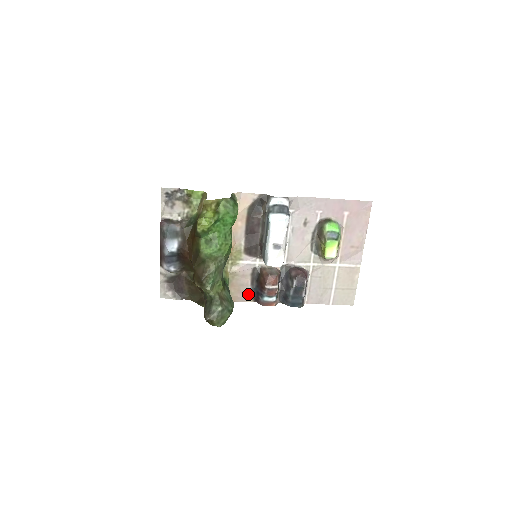
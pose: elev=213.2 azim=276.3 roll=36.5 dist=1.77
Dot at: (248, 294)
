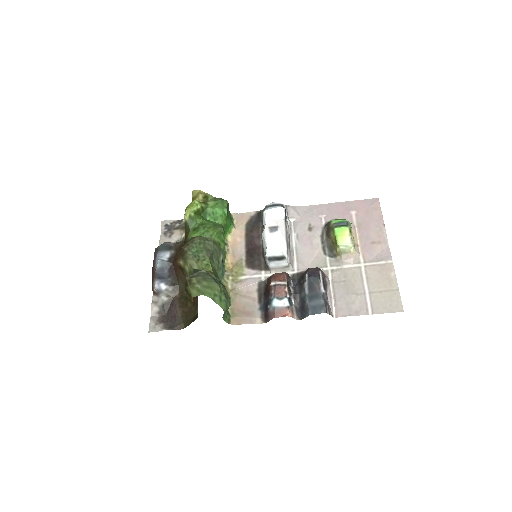
Dot at: (256, 314)
